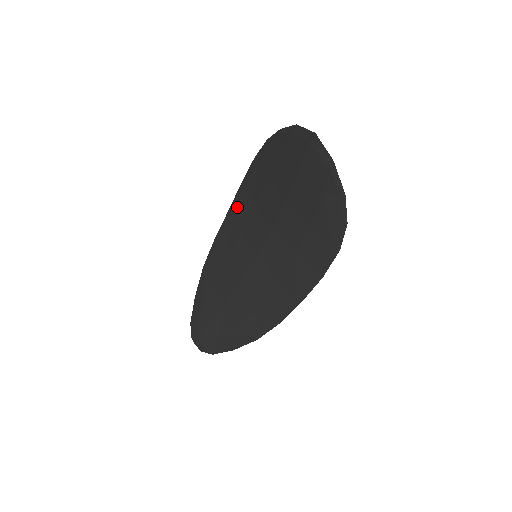
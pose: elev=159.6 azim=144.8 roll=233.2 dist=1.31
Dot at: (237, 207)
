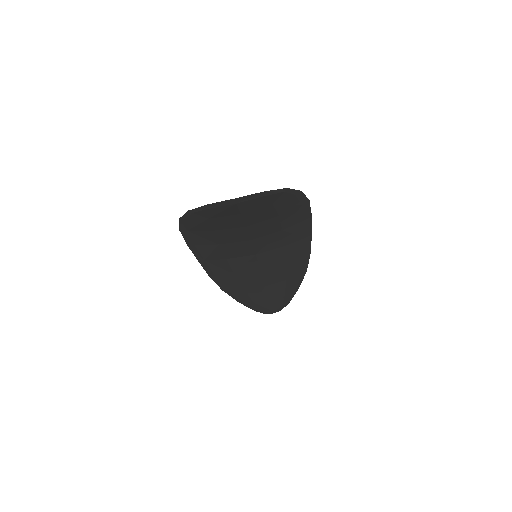
Dot at: (203, 254)
